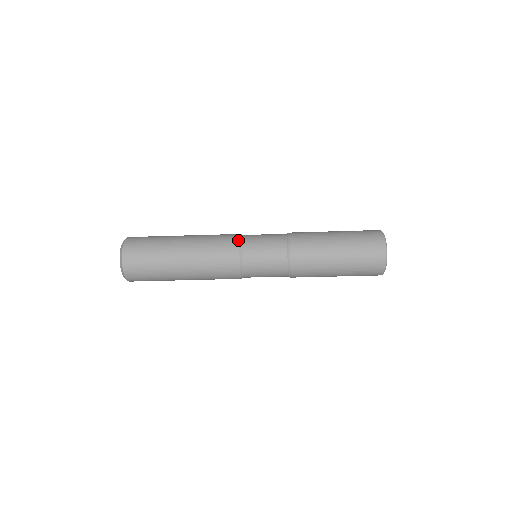
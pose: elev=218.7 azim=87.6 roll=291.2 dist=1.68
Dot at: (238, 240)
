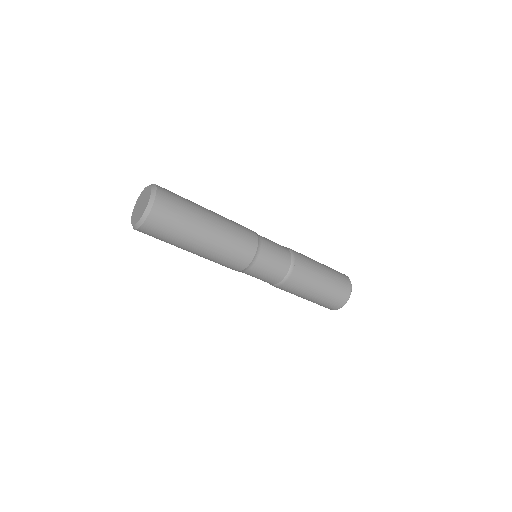
Dot at: (257, 242)
